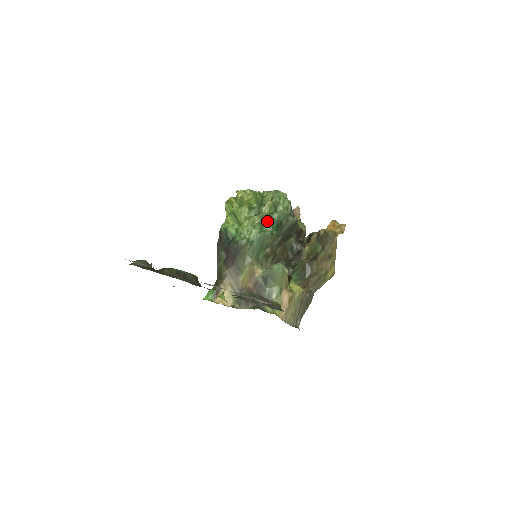
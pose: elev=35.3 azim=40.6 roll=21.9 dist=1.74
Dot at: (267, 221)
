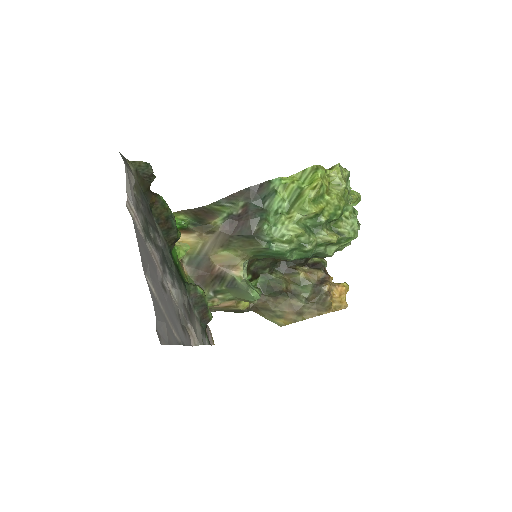
Dot at: (306, 252)
